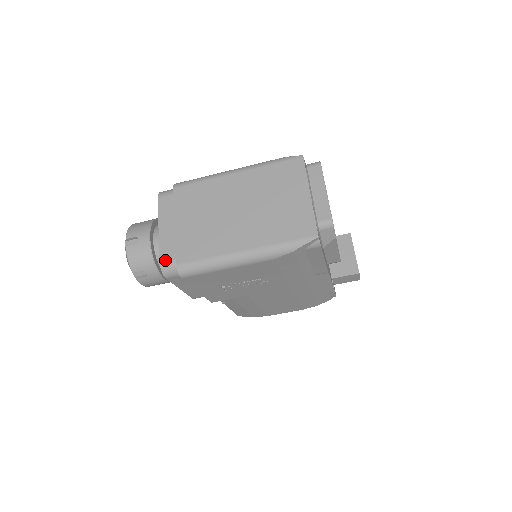
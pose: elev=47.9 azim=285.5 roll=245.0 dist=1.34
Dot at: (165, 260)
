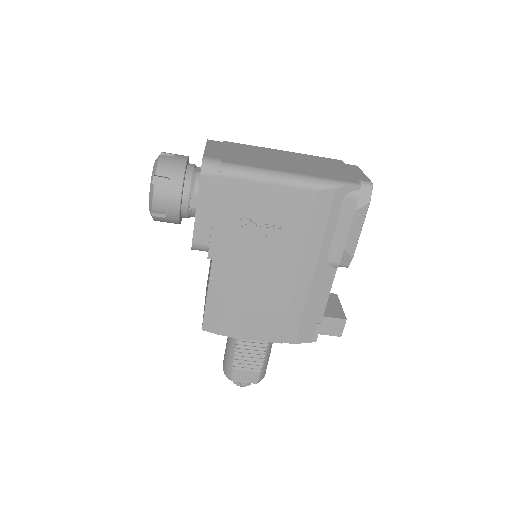
Dot at: (209, 157)
